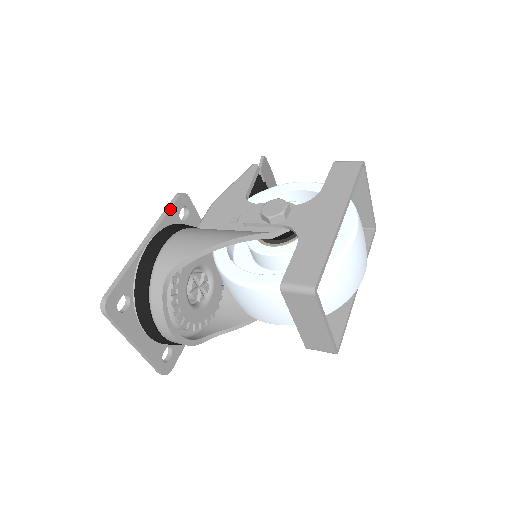
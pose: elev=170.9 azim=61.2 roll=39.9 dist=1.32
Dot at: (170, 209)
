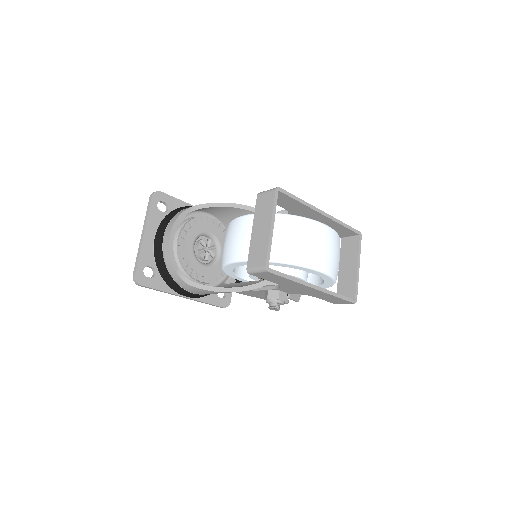
Dot at: occluded
